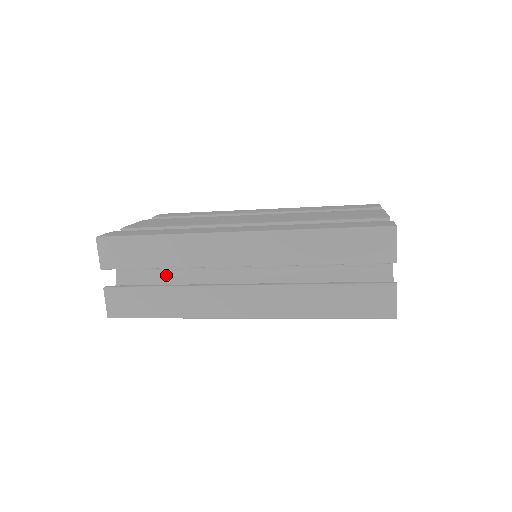
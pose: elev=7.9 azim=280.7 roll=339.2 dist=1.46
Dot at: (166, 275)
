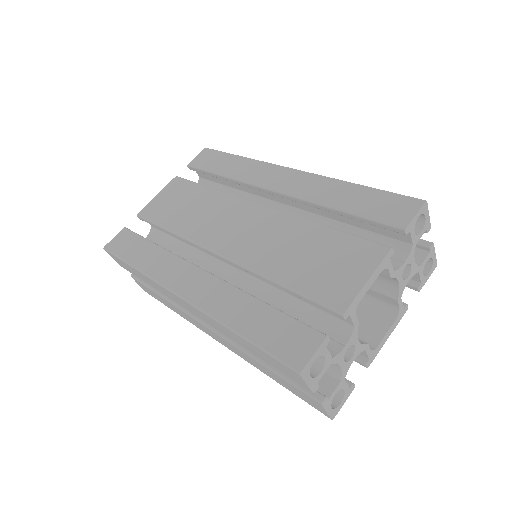
Dot at: occluded
